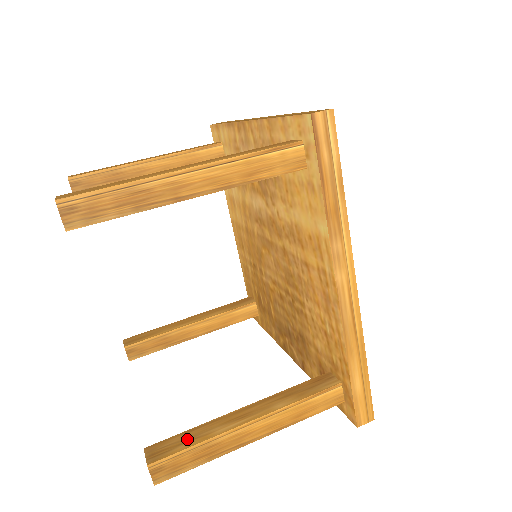
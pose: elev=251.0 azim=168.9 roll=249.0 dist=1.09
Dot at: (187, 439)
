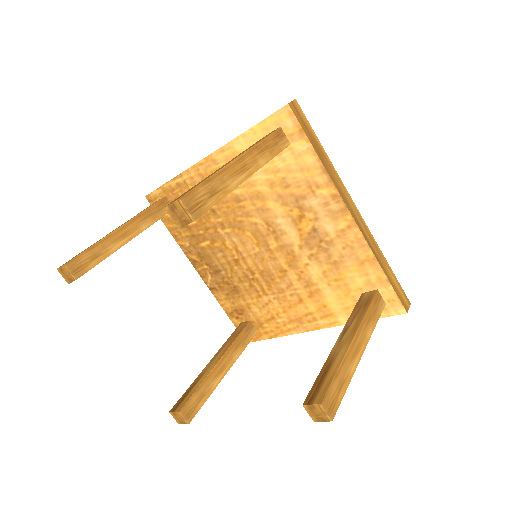
Dot at: (201, 397)
